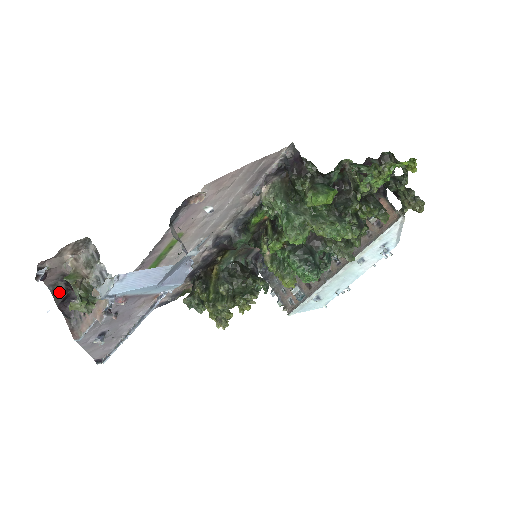
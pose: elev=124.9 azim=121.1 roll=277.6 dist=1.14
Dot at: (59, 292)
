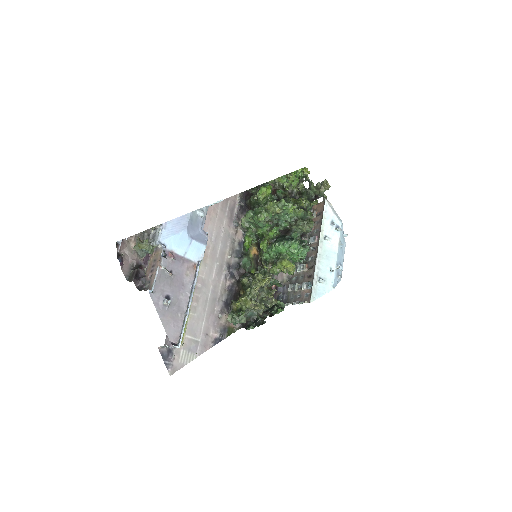
Dot at: (133, 275)
